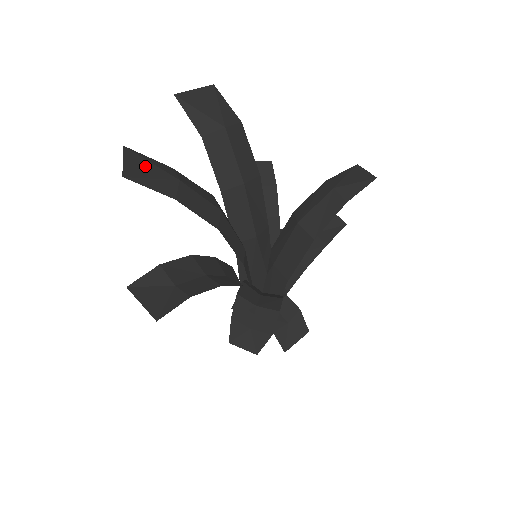
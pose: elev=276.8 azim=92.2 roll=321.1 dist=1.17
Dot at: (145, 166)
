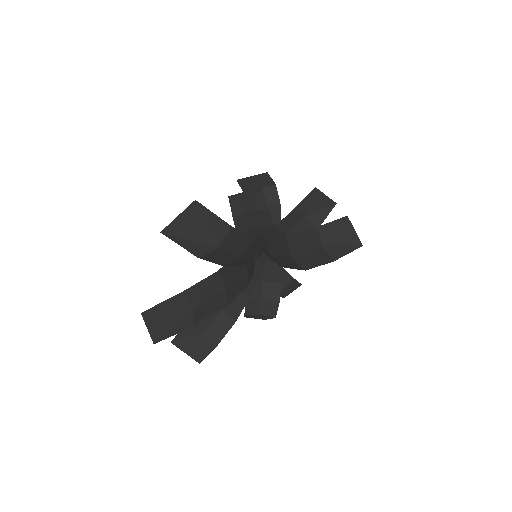
Dot at: (164, 319)
